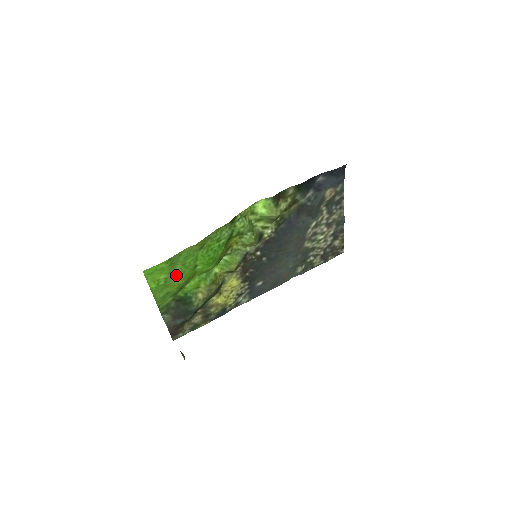
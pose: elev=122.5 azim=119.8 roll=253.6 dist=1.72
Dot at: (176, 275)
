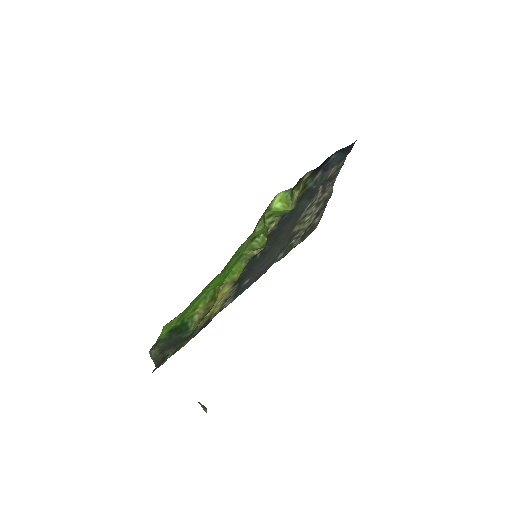
Dot at: (187, 309)
